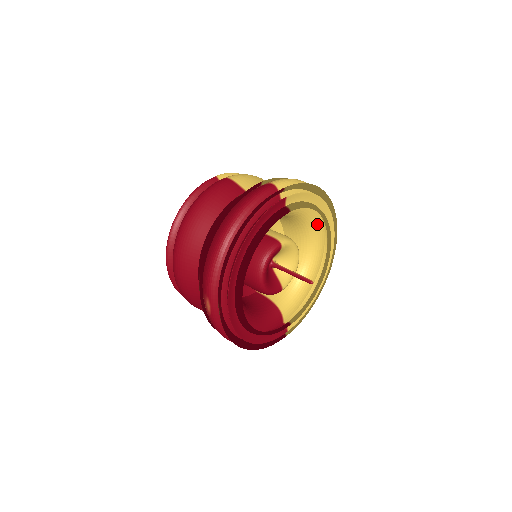
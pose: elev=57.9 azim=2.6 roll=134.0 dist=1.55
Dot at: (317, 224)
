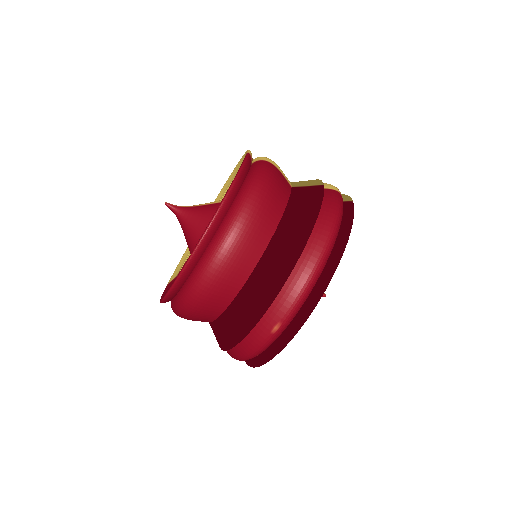
Dot at: occluded
